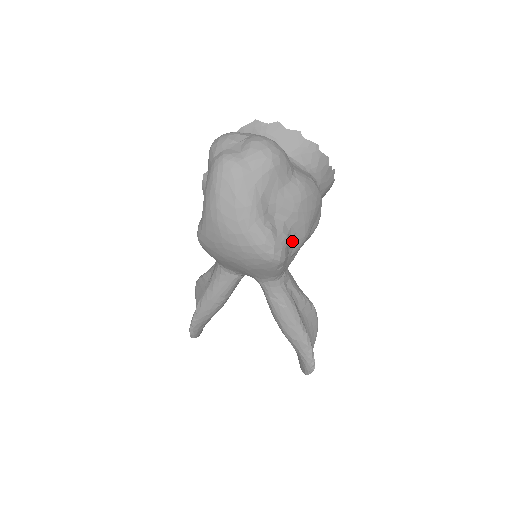
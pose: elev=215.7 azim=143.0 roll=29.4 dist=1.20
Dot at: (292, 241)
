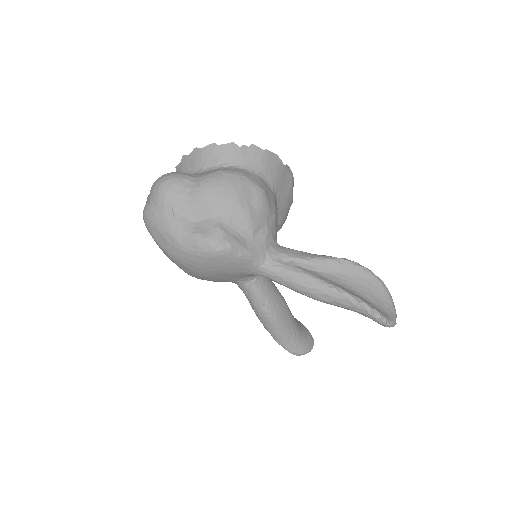
Dot at: (234, 226)
